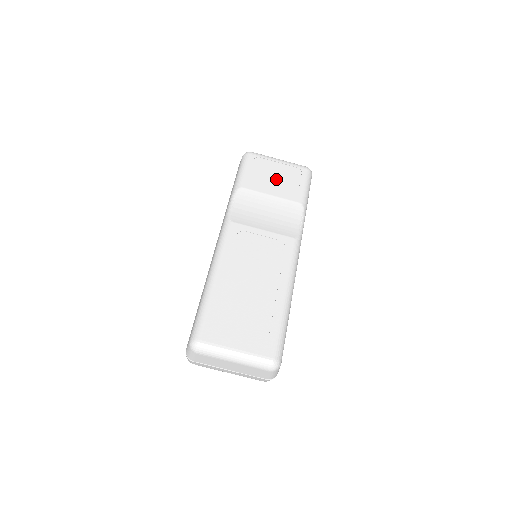
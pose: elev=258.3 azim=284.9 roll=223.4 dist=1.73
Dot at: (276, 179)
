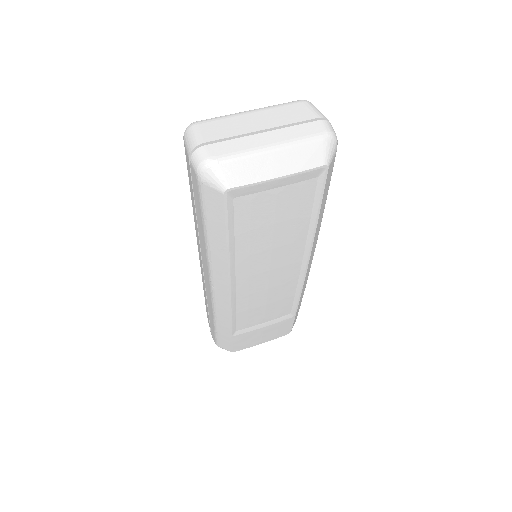
Dot at: occluded
